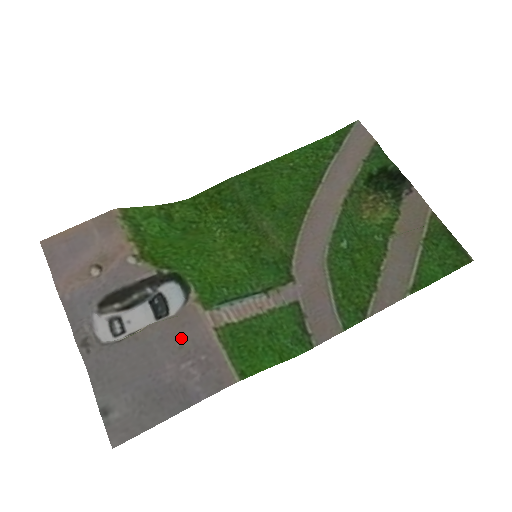
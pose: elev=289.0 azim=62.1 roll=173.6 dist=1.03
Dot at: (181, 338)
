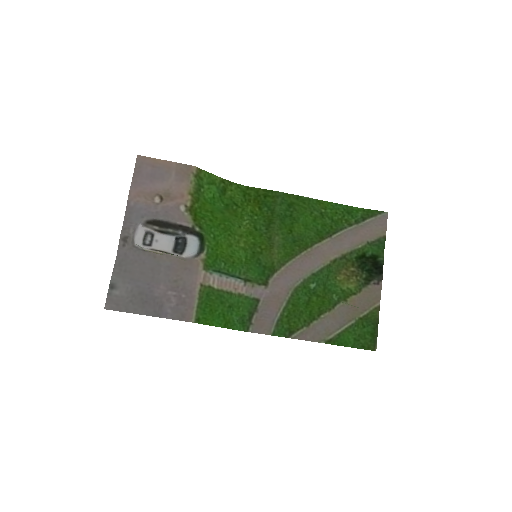
Dot at: (179, 276)
